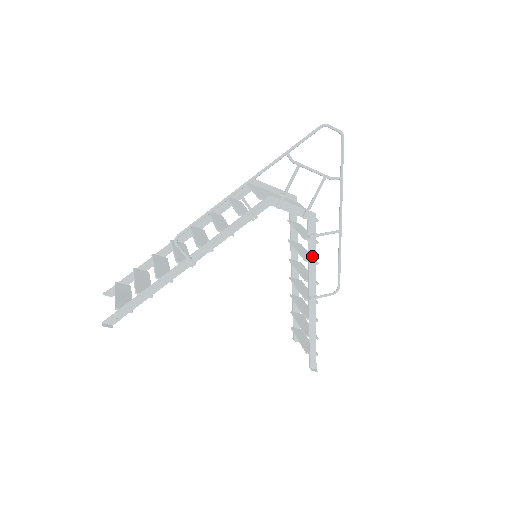
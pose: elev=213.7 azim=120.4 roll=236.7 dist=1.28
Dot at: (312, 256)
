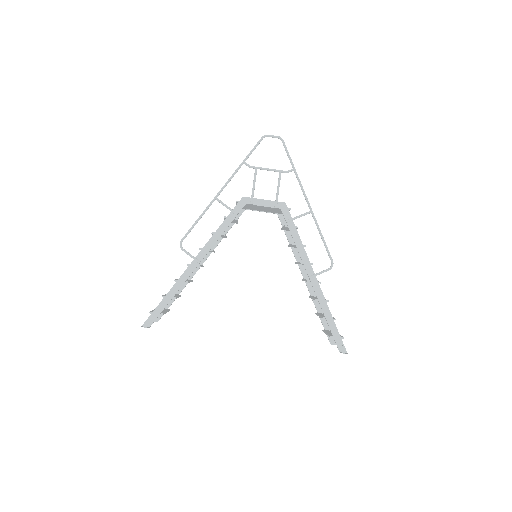
Dot at: (296, 239)
